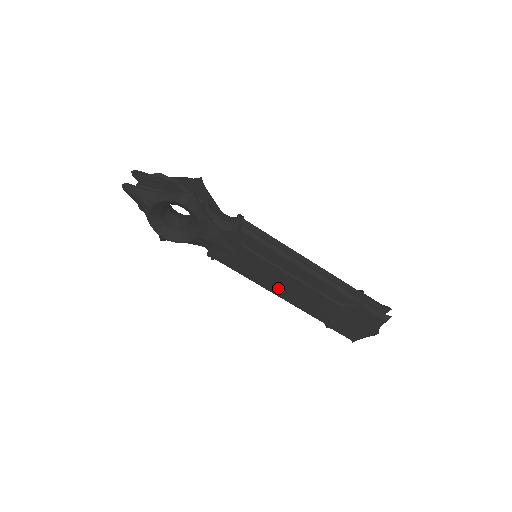
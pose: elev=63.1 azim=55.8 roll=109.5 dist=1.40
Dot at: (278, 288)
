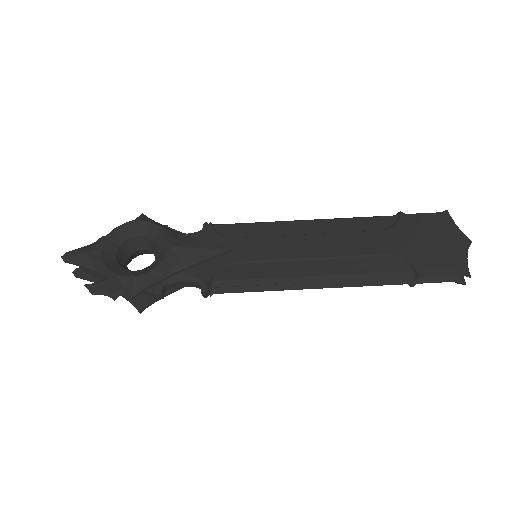
Dot at: (310, 264)
